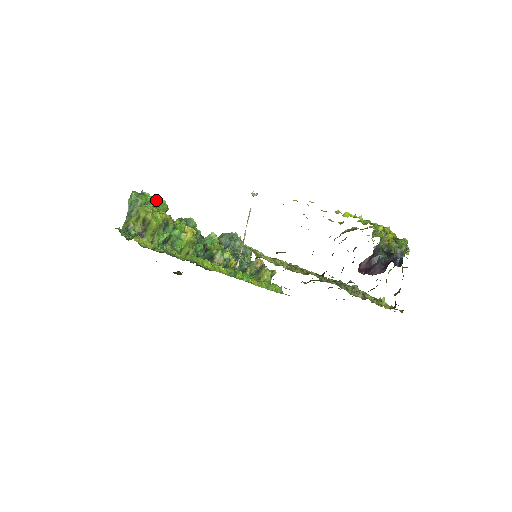
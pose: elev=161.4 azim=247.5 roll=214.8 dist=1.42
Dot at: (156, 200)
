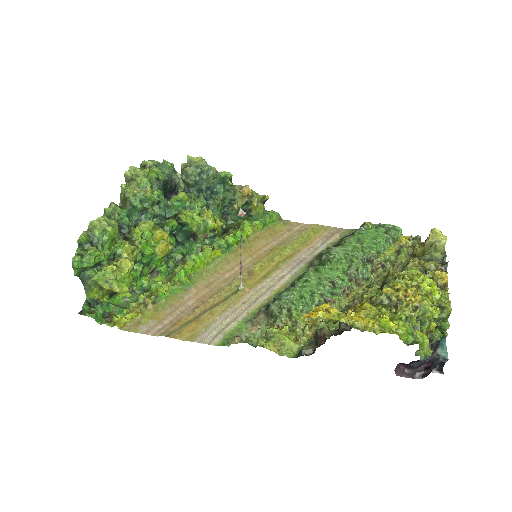
Dot at: (102, 240)
